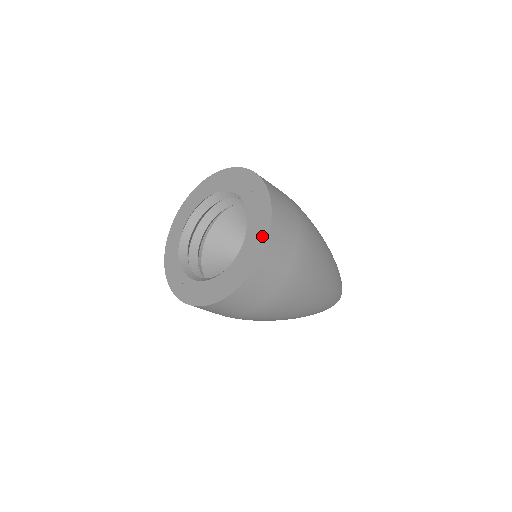
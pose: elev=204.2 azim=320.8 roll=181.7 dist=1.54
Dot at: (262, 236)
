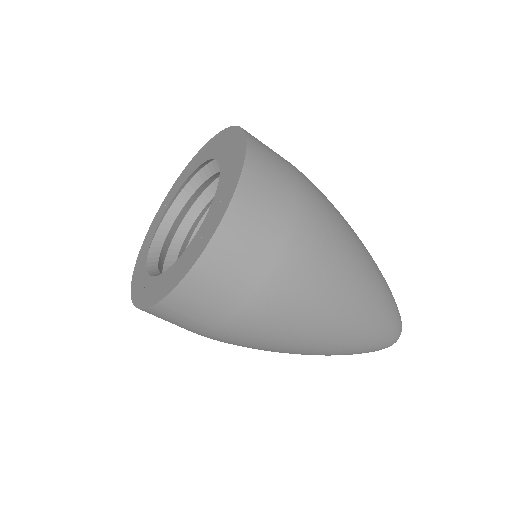
Dot at: (233, 180)
